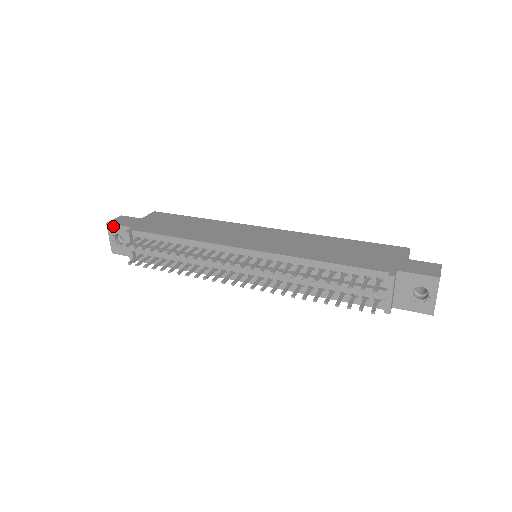
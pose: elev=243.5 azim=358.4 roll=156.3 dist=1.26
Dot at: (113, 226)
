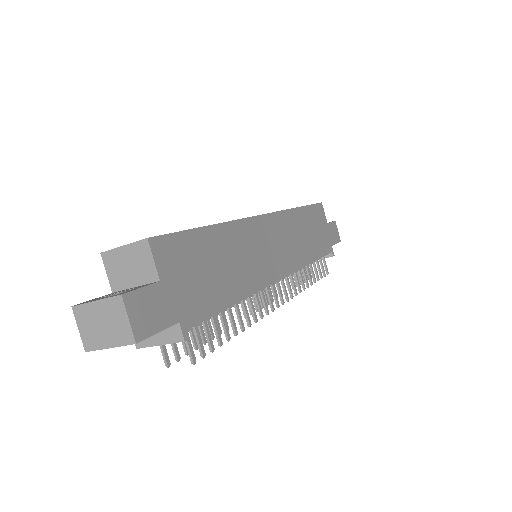
Dot at: (145, 338)
